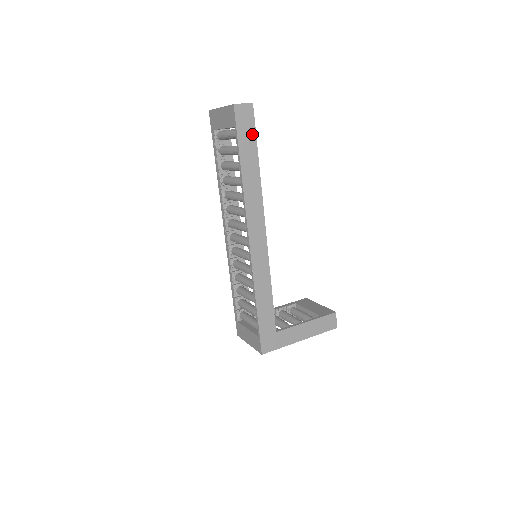
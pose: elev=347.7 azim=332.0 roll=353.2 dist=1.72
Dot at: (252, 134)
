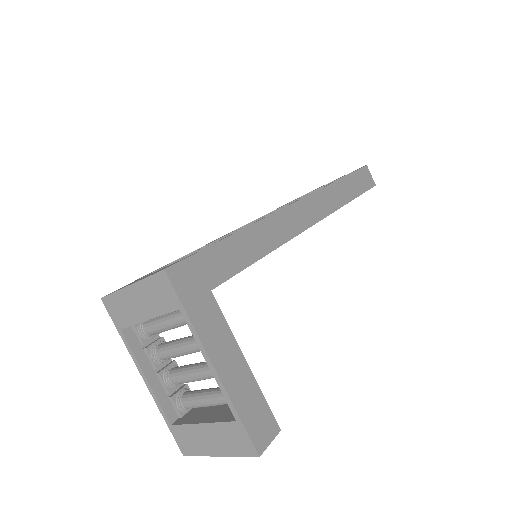
Dot at: (362, 188)
